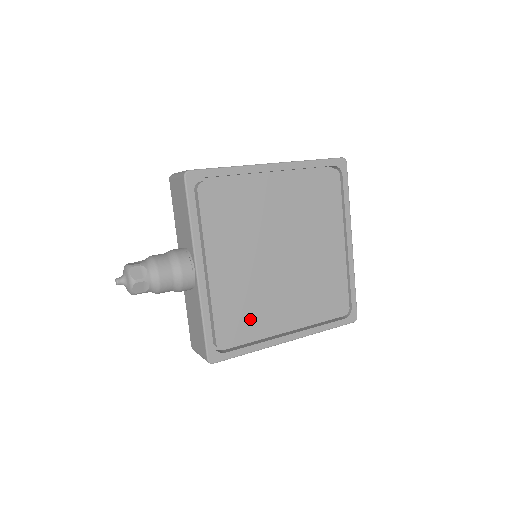
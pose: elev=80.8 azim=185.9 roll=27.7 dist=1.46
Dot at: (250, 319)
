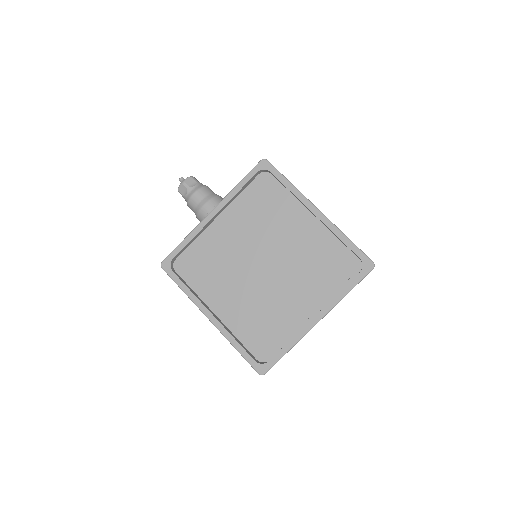
Dot at: (205, 274)
